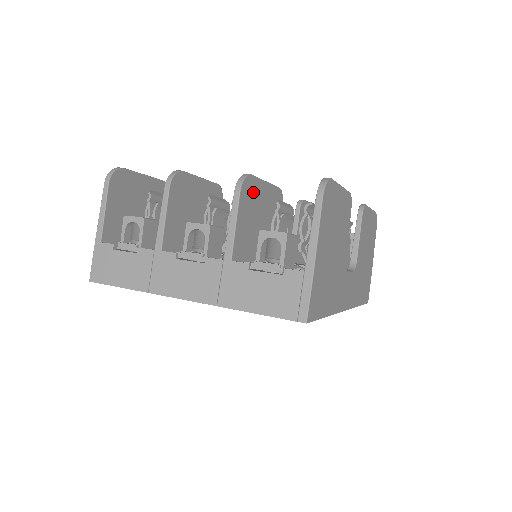
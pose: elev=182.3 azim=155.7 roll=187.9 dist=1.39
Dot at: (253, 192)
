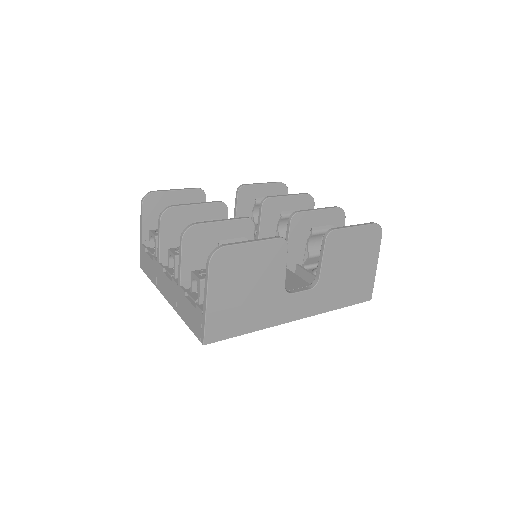
Dot at: (202, 235)
